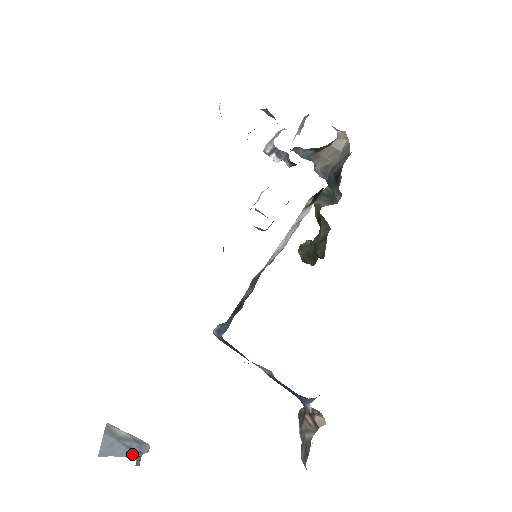
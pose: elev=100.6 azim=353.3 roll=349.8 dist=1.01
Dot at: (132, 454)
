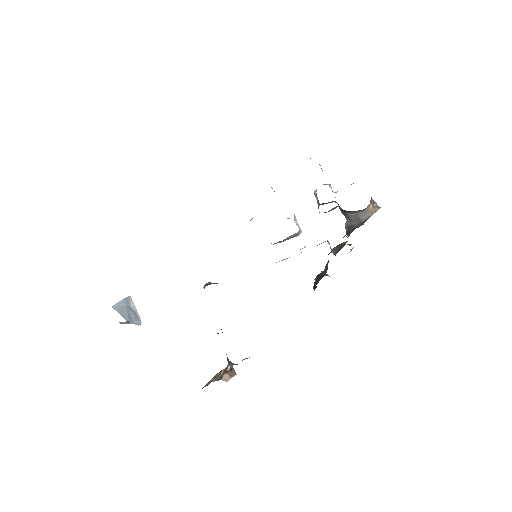
Dot at: (127, 319)
